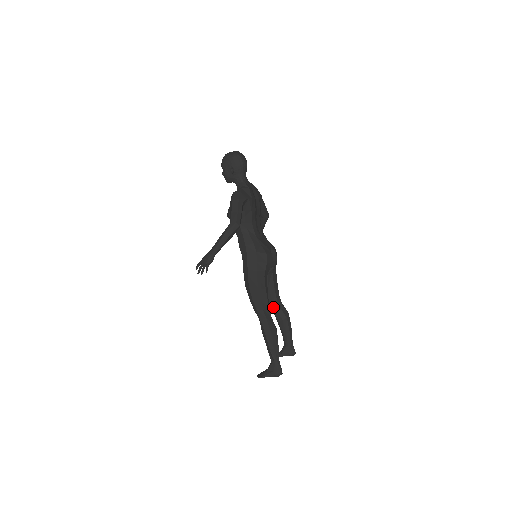
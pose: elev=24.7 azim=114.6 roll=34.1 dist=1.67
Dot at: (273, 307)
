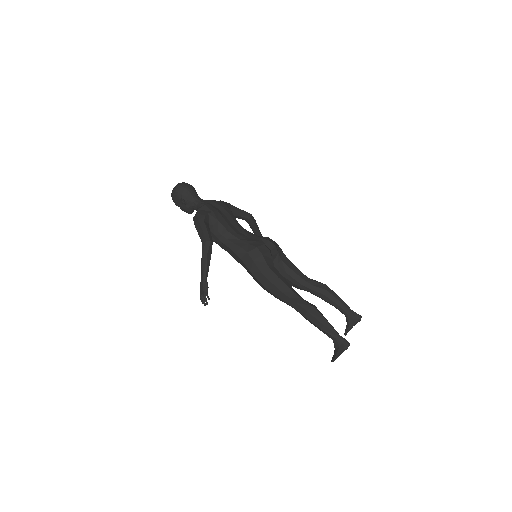
Dot at: (307, 289)
